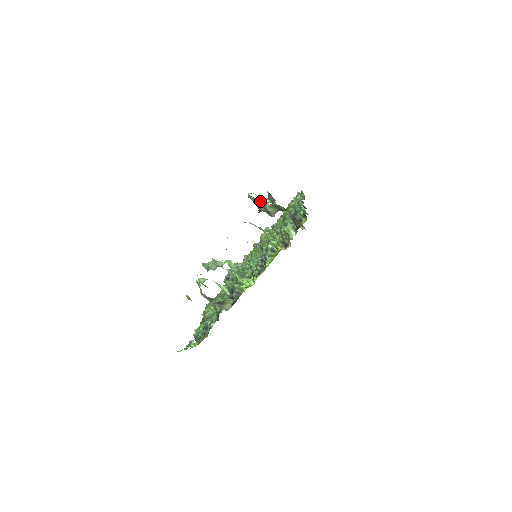
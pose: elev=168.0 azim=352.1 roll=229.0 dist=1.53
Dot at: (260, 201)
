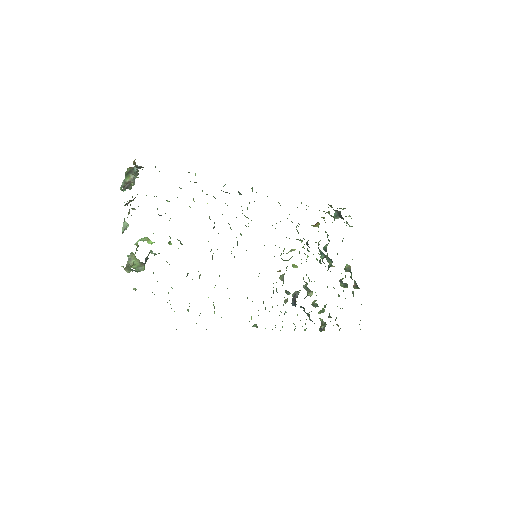
Dot at: (123, 184)
